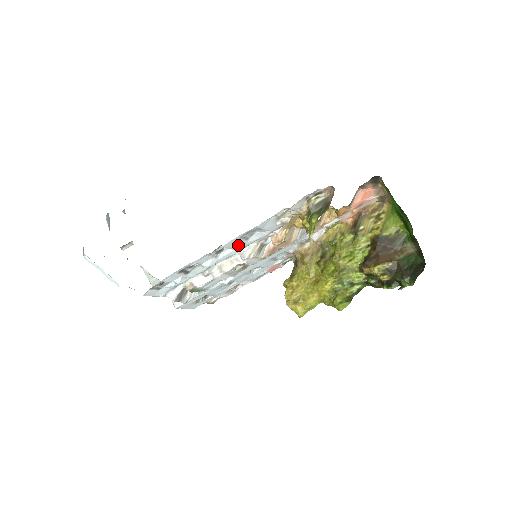
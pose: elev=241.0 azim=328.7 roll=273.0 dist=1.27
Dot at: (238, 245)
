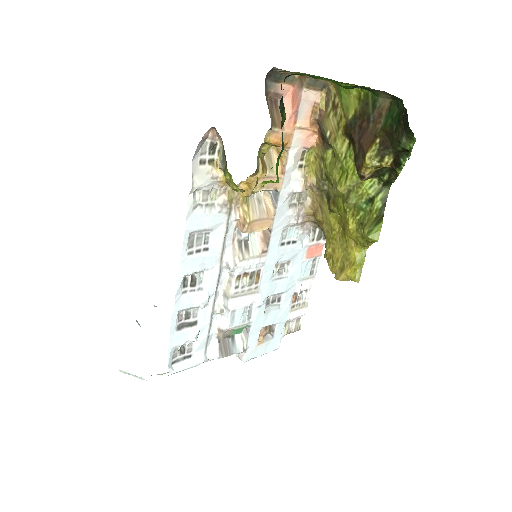
Dot at: (206, 262)
